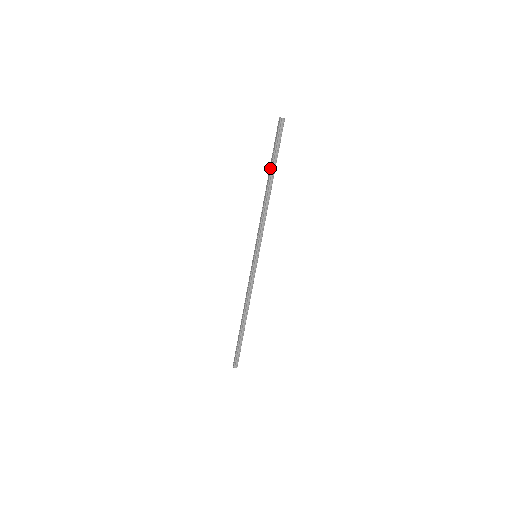
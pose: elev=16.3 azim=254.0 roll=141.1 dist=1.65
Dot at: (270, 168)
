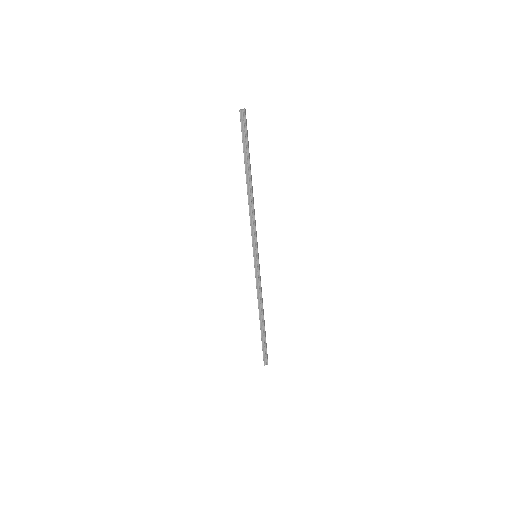
Dot at: occluded
